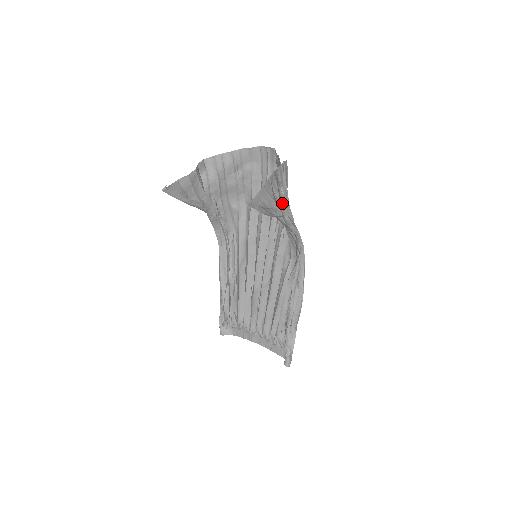
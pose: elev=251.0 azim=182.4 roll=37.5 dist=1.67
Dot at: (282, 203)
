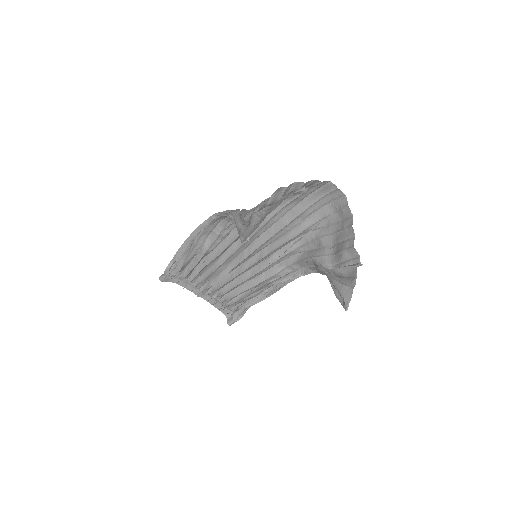
Dot at: (335, 263)
